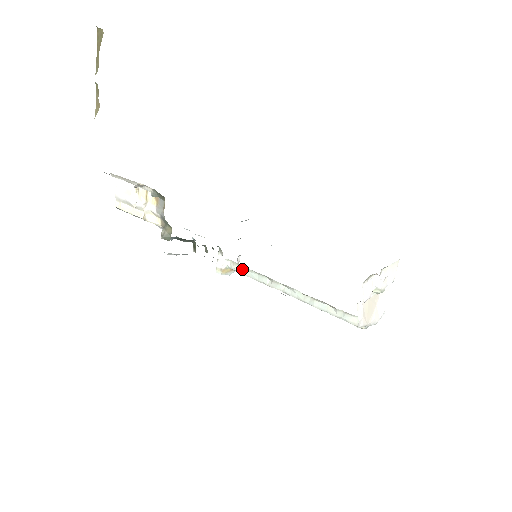
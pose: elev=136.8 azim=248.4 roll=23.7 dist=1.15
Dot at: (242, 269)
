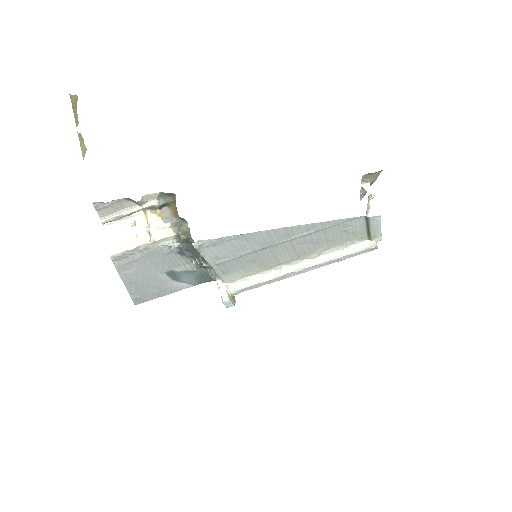
Dot at: (247, 282)
